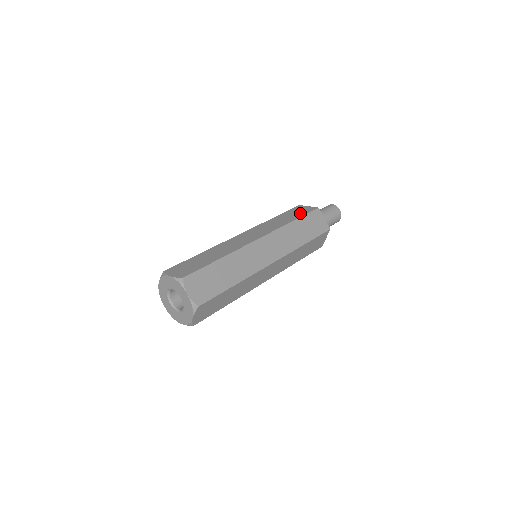
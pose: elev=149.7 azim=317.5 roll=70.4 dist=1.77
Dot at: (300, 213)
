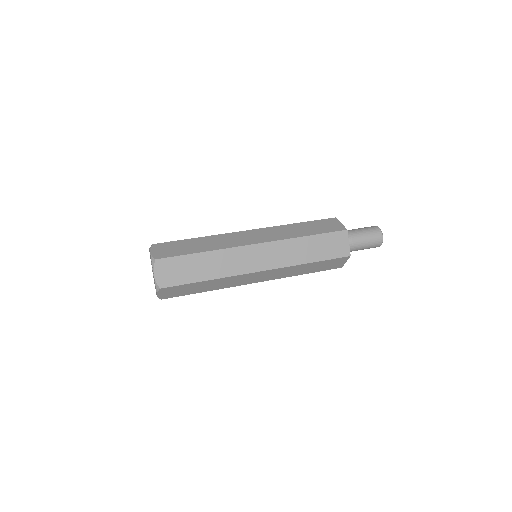
Dot at: occluded
